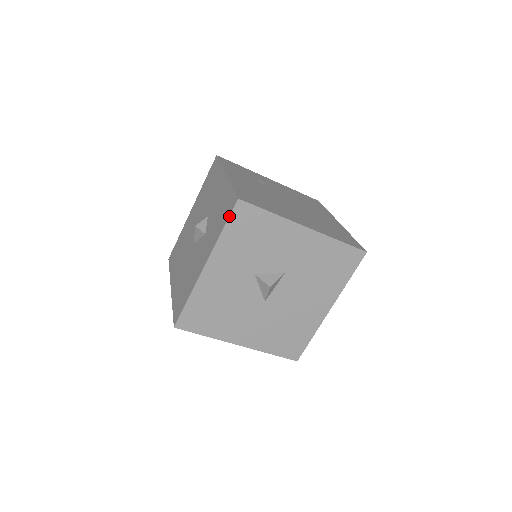
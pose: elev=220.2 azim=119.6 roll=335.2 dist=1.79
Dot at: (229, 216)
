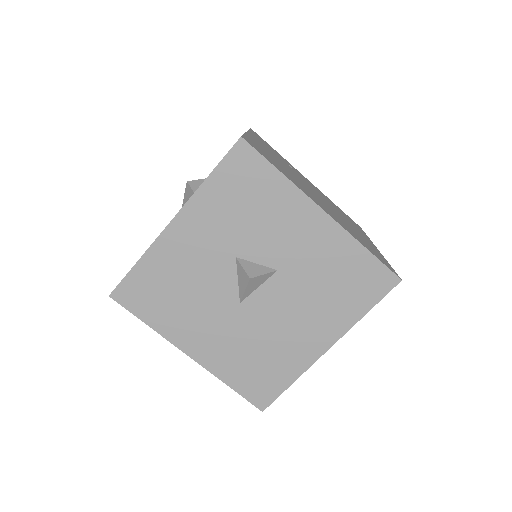
Dot at: occluded
